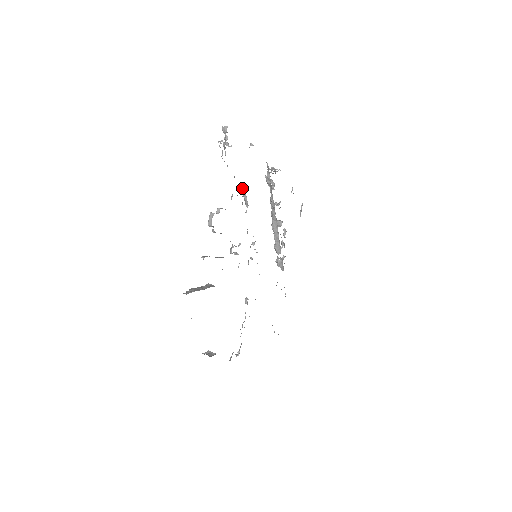
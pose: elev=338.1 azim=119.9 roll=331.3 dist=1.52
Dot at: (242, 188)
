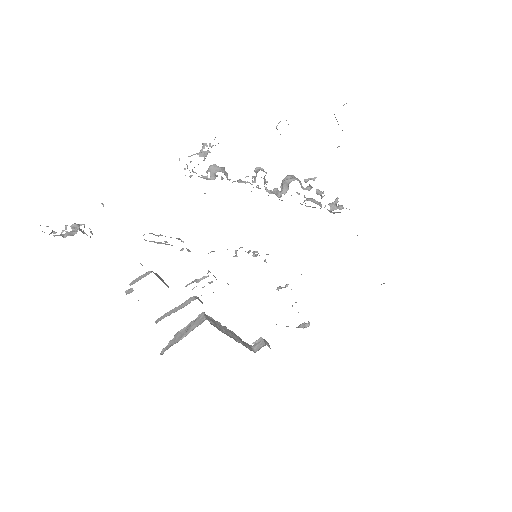
Dot at: occluded
